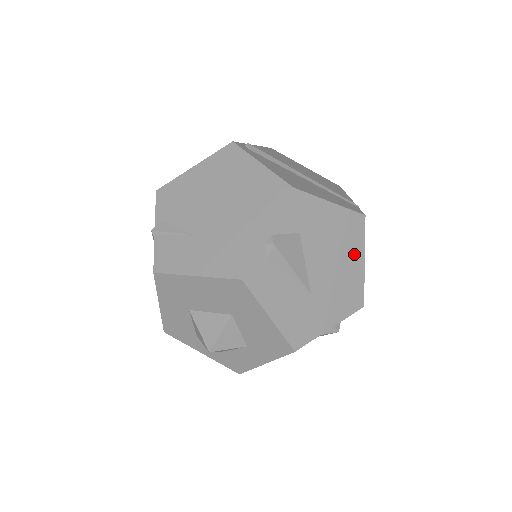
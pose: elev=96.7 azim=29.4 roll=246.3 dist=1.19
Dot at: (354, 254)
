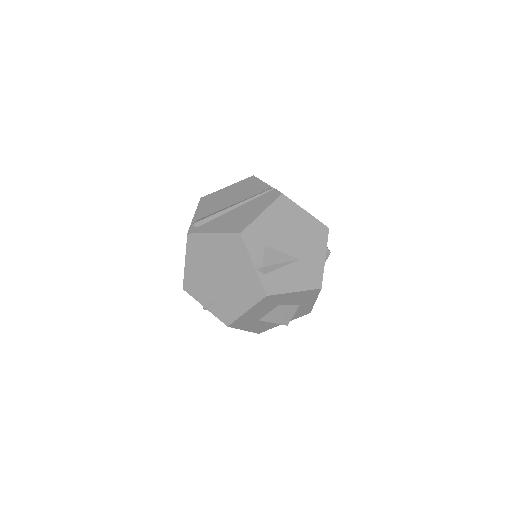
Dot at: (298, 216)
